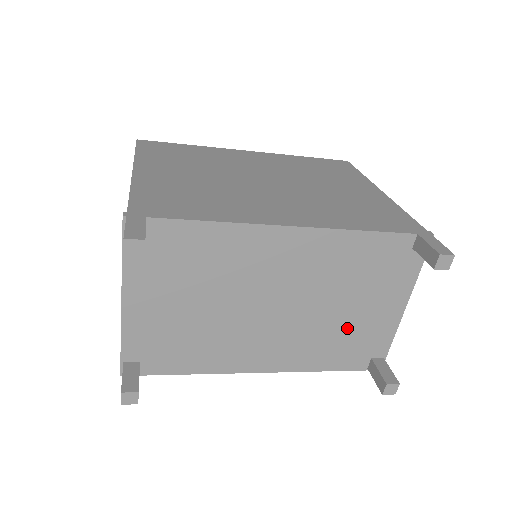
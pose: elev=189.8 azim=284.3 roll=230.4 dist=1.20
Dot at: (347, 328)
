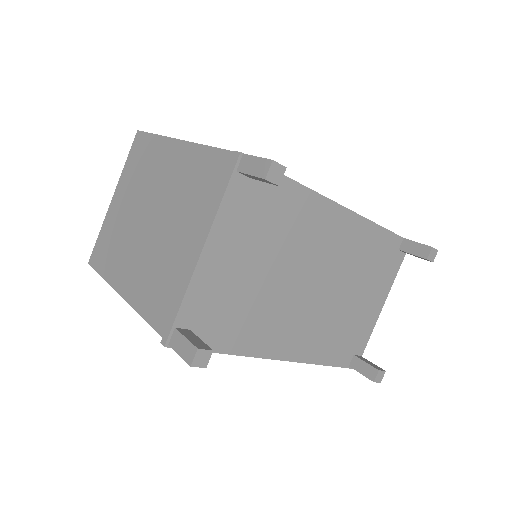
Dot at: (348, 319)
